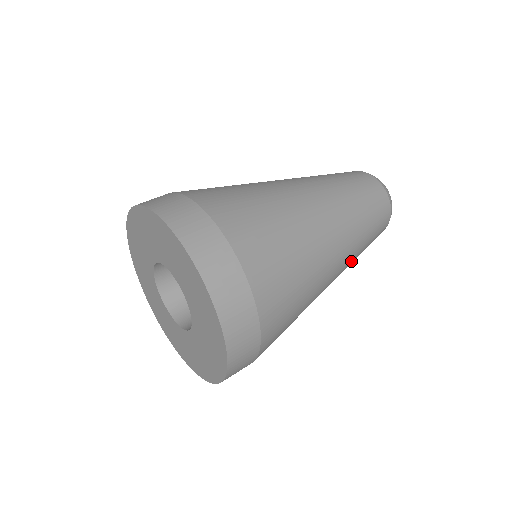
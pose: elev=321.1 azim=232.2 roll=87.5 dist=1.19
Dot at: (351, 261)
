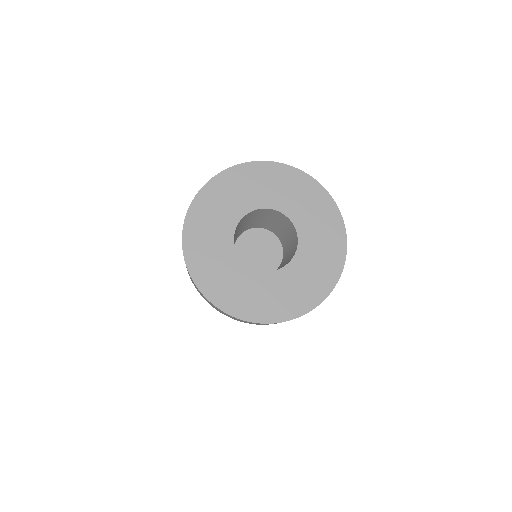
Dot at: occluded
